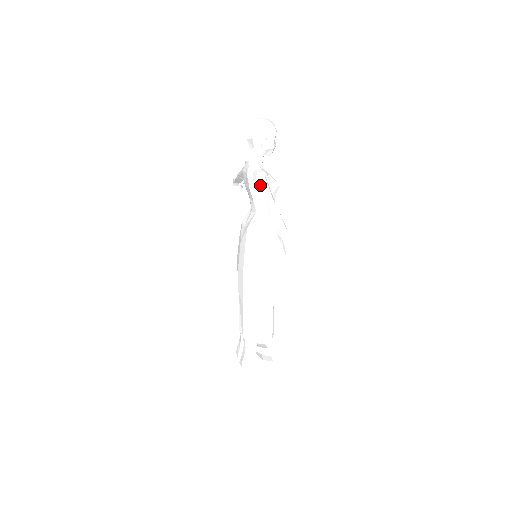
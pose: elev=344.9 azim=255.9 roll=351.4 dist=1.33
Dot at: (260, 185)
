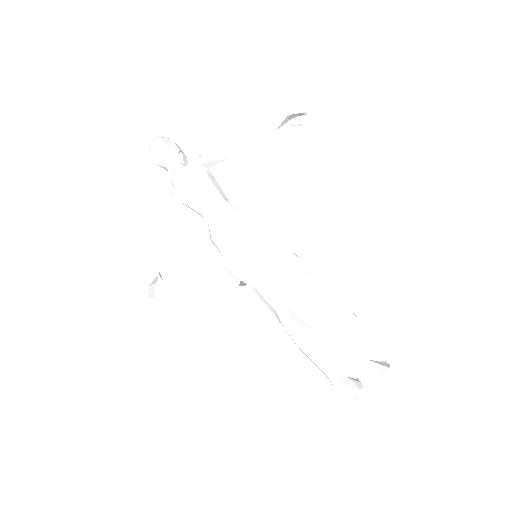
Dot at: (212, 152)
